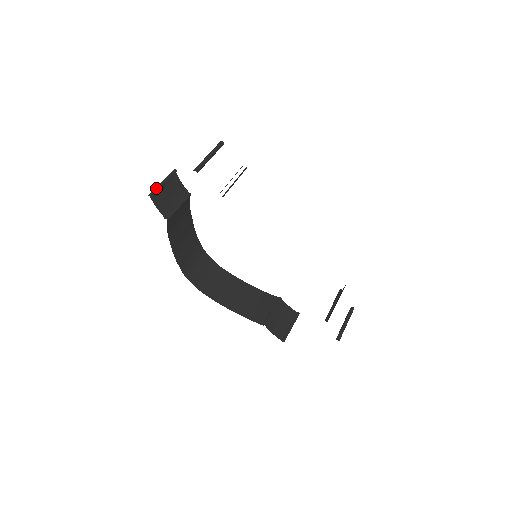
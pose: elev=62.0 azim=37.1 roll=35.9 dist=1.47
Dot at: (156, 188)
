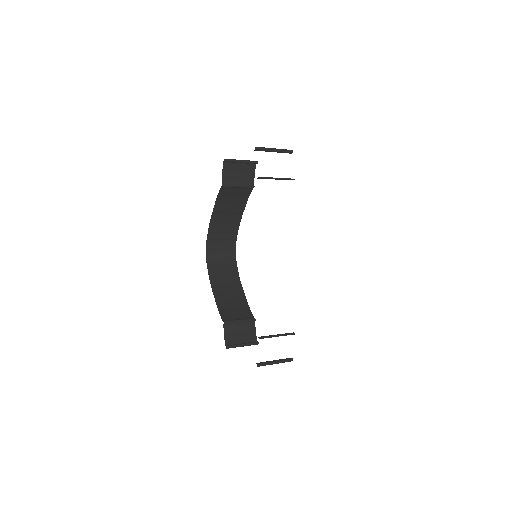
Dot at: (233, 159)
